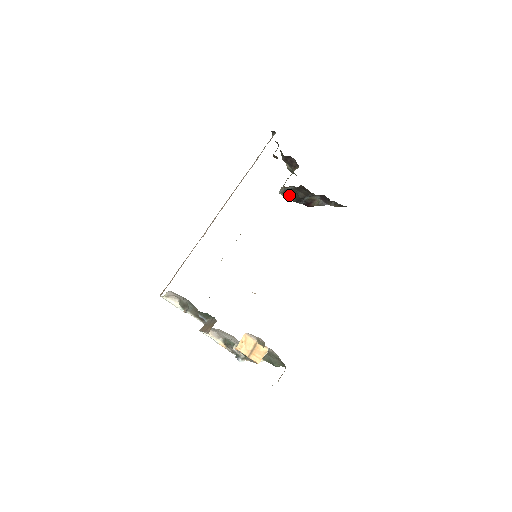
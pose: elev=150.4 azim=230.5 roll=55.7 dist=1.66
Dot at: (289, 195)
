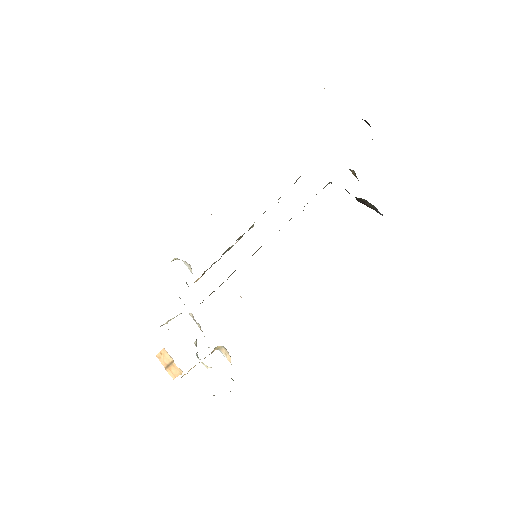
Dot at: (356, 176)
